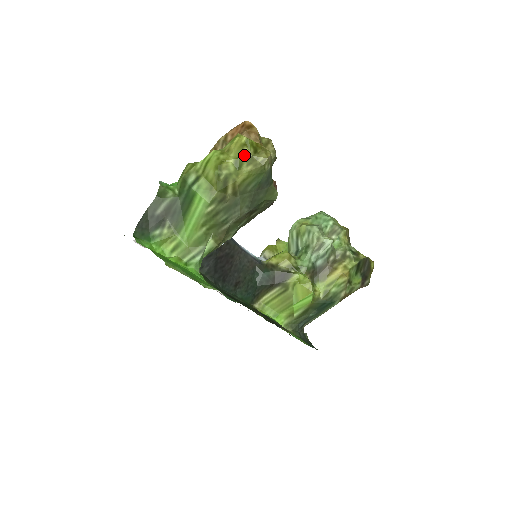
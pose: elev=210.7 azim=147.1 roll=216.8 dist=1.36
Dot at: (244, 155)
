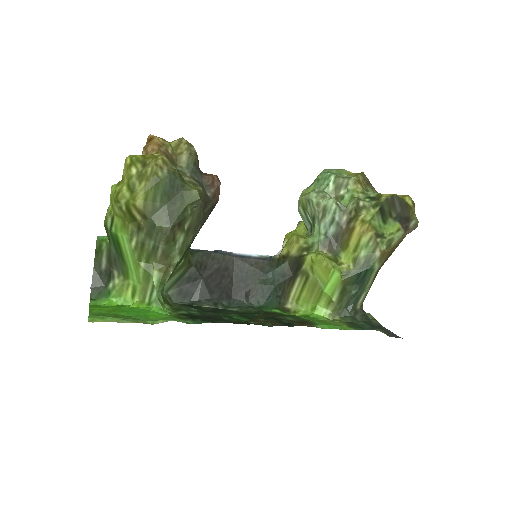
Dot at: (133, 175)
